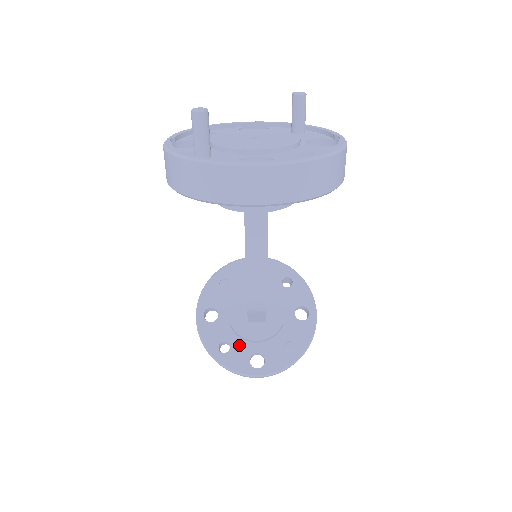
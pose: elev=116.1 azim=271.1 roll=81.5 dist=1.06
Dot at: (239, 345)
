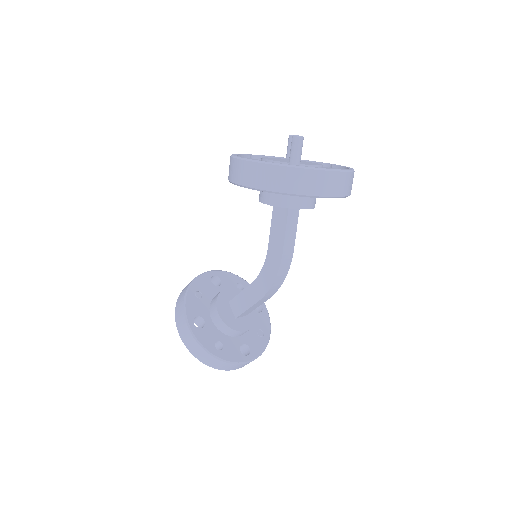
Dot at: (229, 341)
